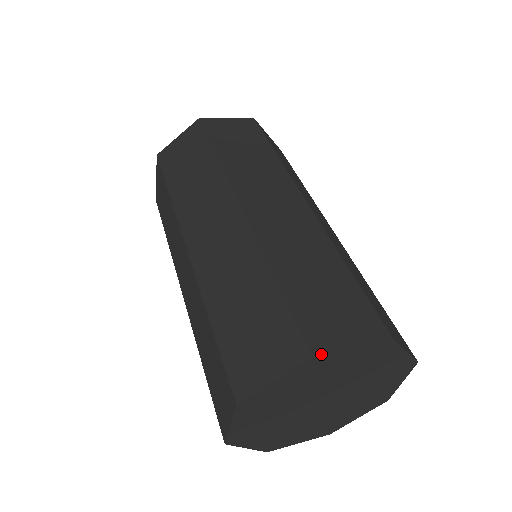
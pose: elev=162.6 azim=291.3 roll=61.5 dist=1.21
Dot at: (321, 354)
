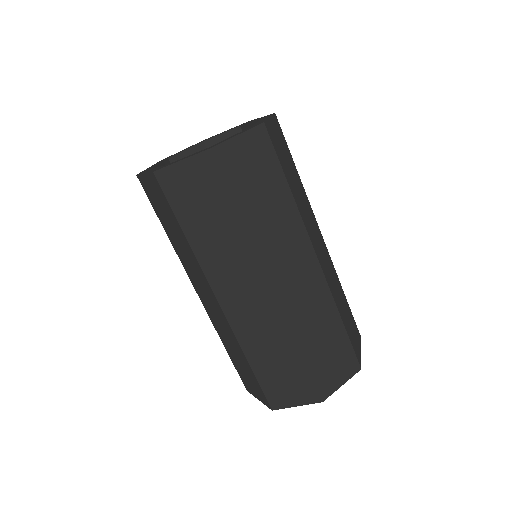
Dot at: occluded
